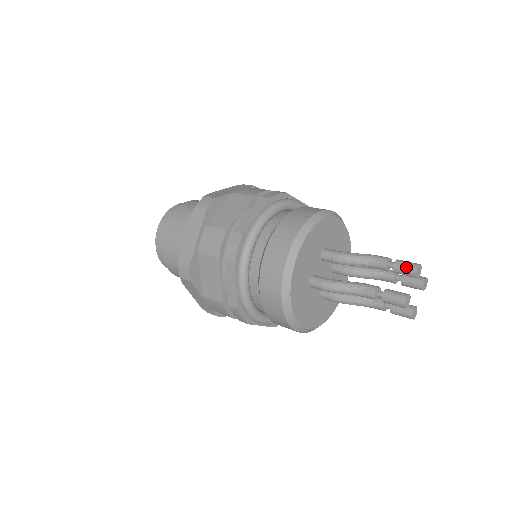
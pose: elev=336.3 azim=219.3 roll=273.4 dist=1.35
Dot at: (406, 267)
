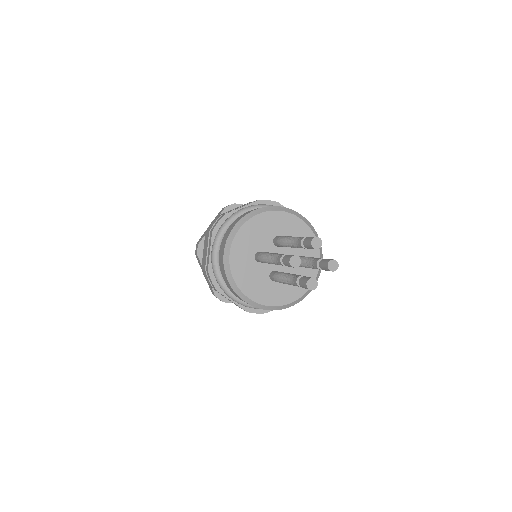
Dot at: (308, 239)
